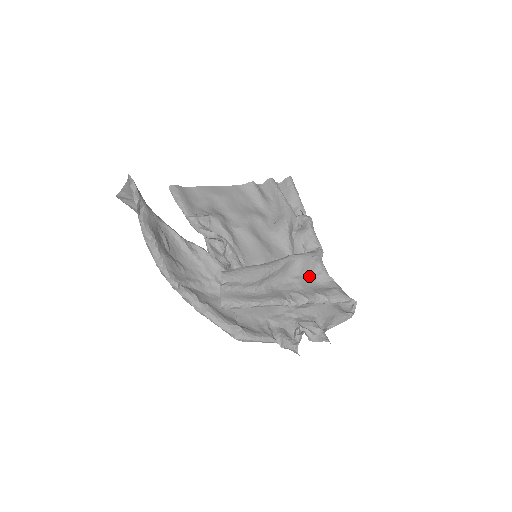
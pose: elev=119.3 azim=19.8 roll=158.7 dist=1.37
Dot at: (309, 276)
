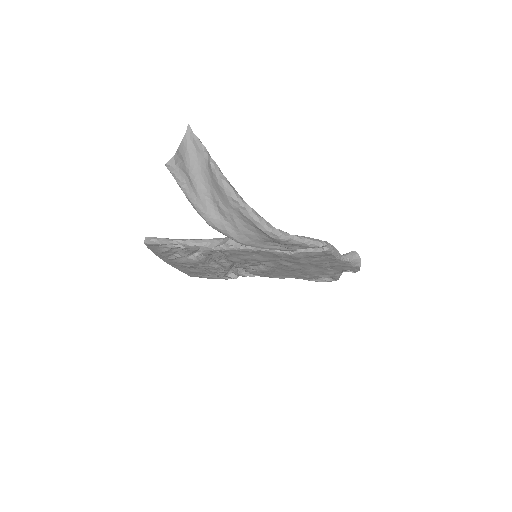
Dot at: occluded
